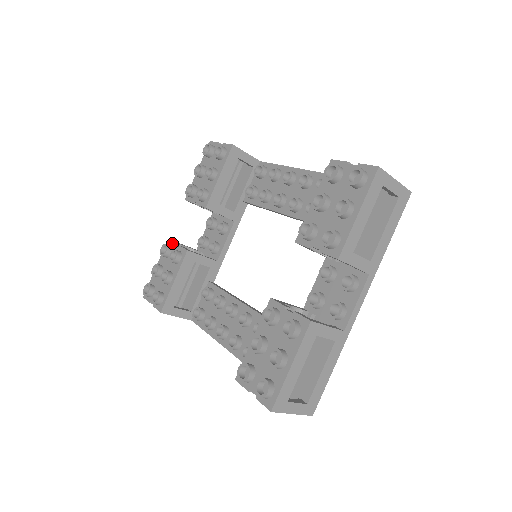
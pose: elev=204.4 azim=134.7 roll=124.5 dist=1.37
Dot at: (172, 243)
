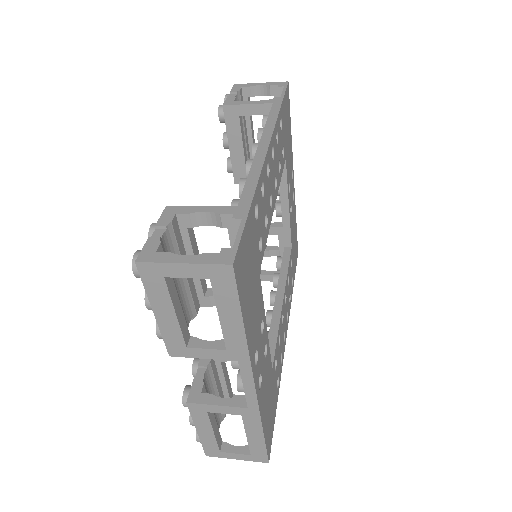
Dot at: occluded
